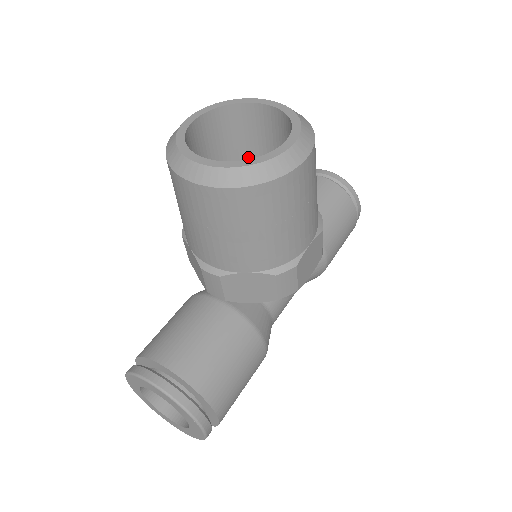
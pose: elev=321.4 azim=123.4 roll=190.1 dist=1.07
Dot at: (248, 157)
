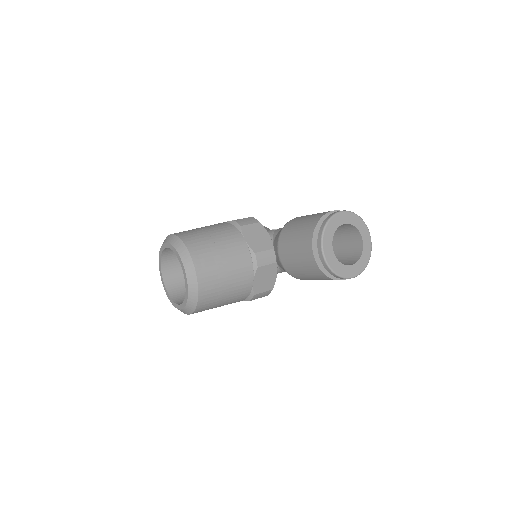
Dot at: occluded
